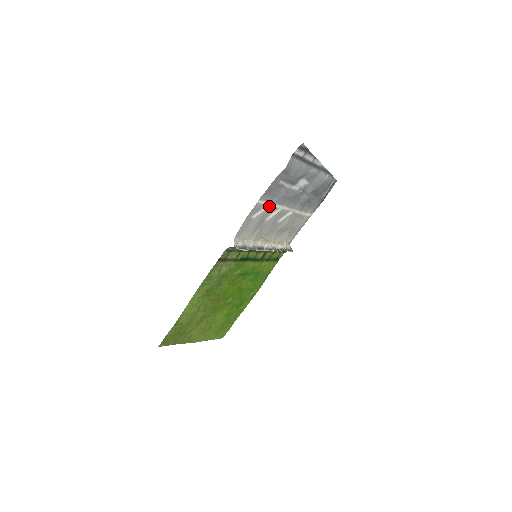
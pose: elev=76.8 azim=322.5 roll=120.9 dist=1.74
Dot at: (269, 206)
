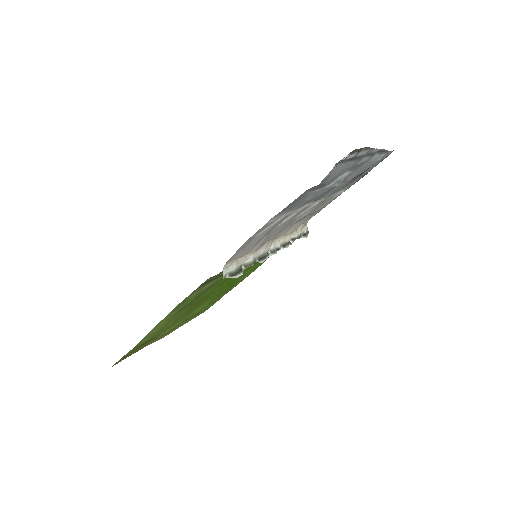
Dot at: (284, 215)
